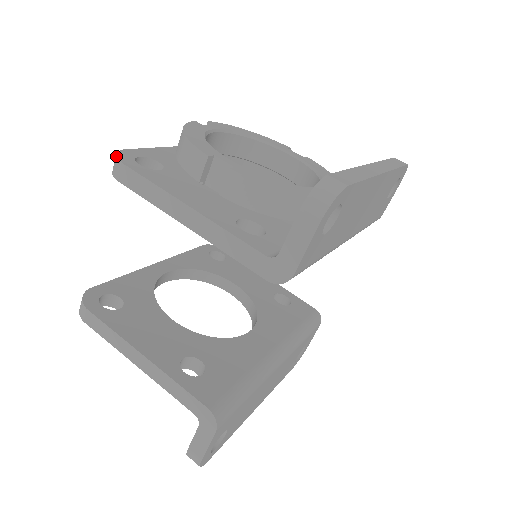
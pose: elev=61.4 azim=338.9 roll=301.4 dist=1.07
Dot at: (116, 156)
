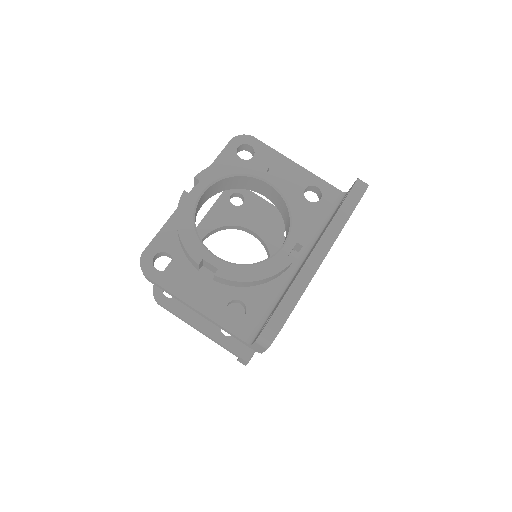
Dot at: occluded
